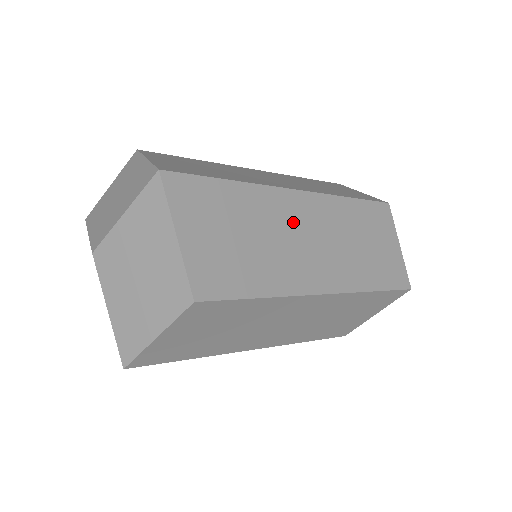
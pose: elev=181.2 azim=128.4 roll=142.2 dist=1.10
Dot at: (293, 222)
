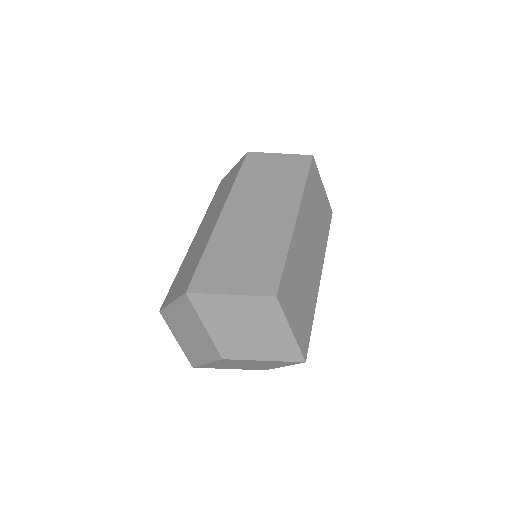
Dot at: occluded
